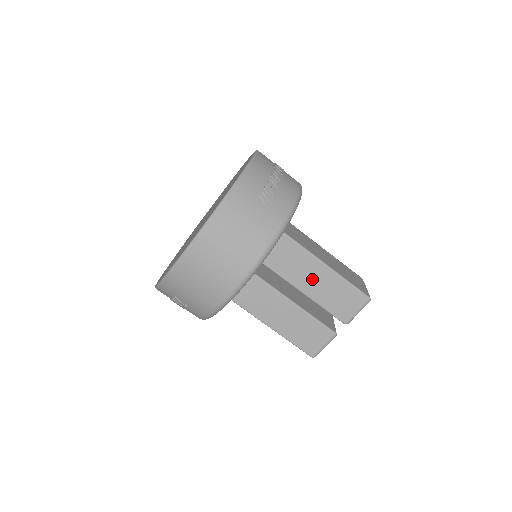
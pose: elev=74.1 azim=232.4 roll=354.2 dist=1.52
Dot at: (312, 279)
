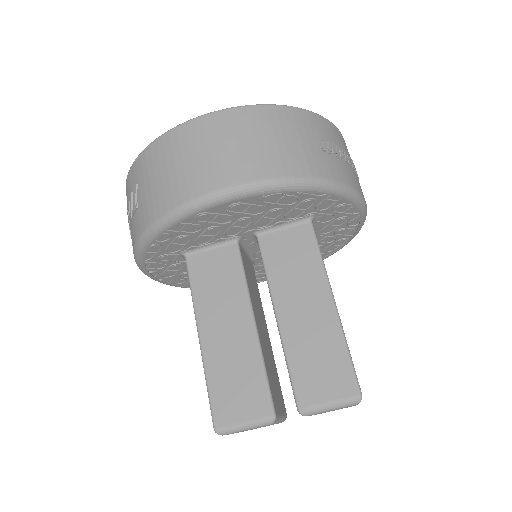
Dot at: (303, 308)
